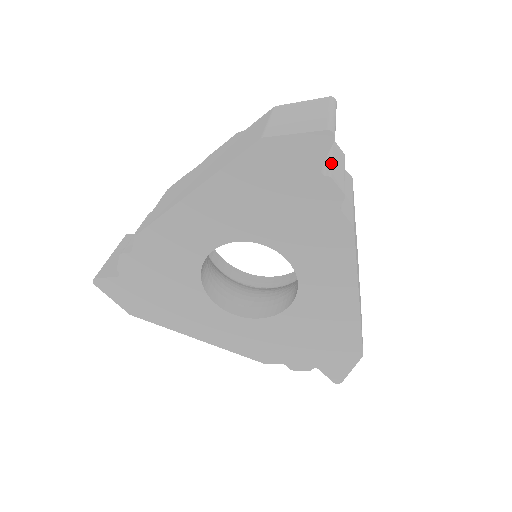
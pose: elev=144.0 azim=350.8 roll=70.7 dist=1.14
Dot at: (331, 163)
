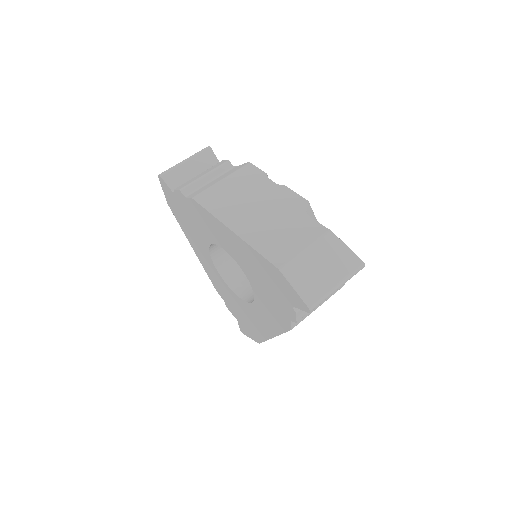
Dot at: occluded
